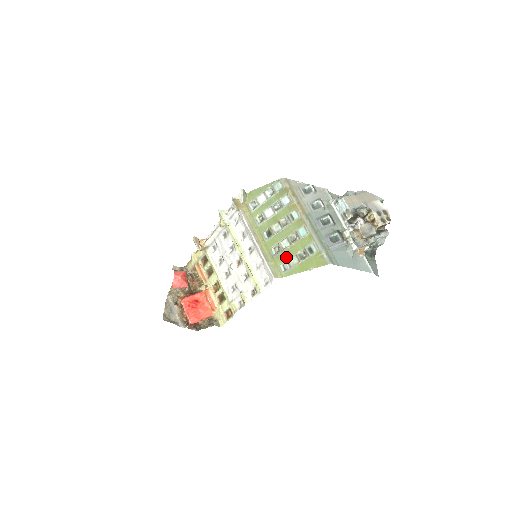
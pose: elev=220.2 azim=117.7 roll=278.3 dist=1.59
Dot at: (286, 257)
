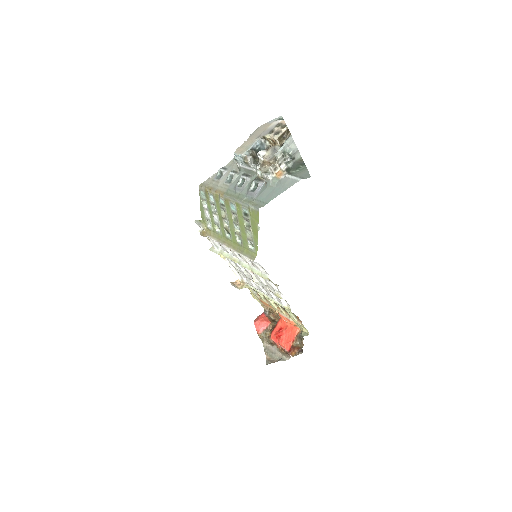
Dot at: (245, 237)
